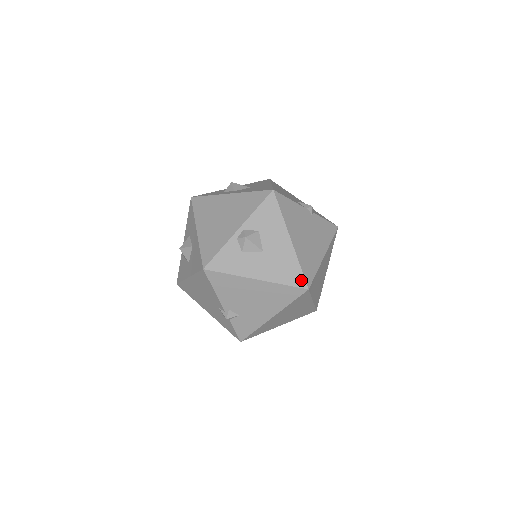
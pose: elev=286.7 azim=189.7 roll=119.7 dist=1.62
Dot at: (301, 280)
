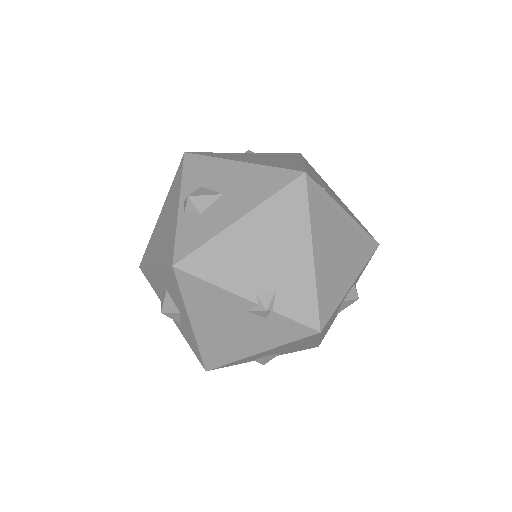
Dot at: (288, 174)
